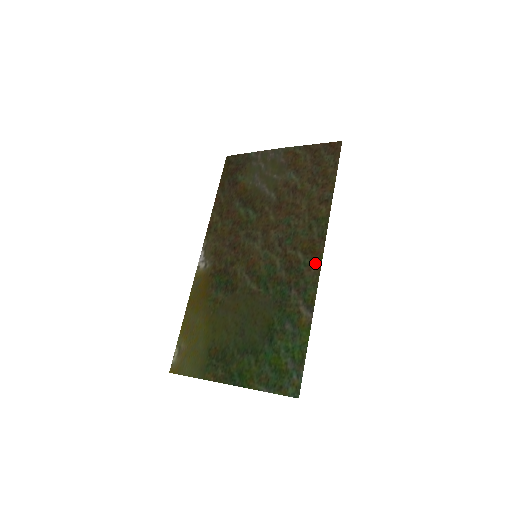
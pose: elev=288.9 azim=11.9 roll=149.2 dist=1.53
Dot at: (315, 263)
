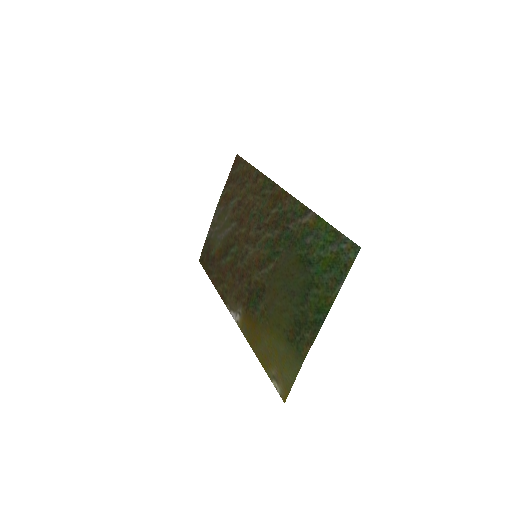
Dot at: (284, 198)
